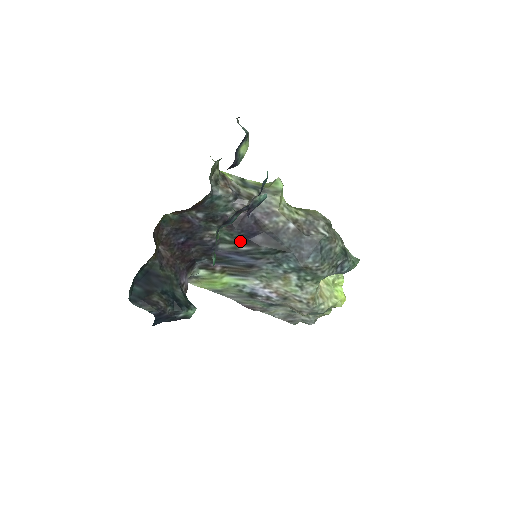
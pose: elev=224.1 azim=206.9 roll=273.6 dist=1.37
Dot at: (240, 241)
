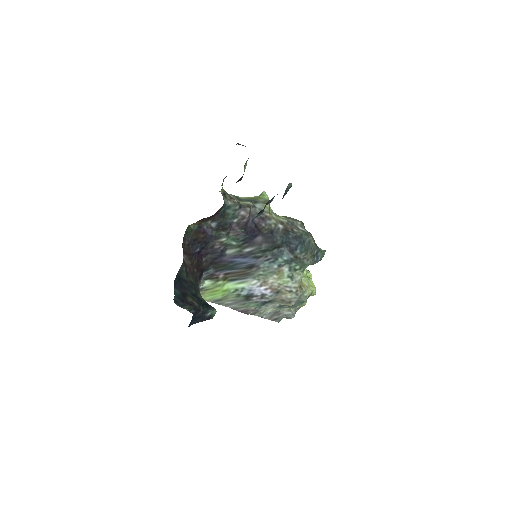
Dot at: (244, 244)
